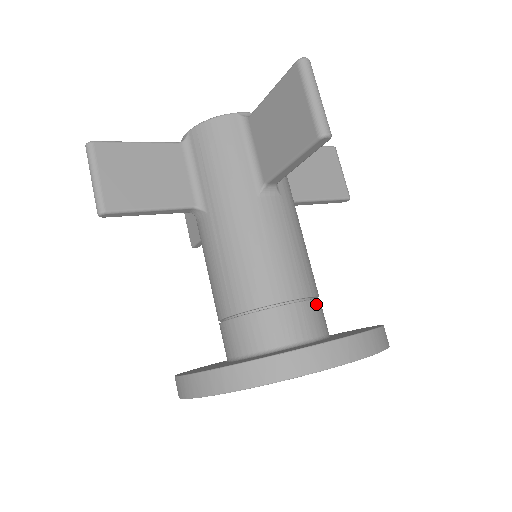
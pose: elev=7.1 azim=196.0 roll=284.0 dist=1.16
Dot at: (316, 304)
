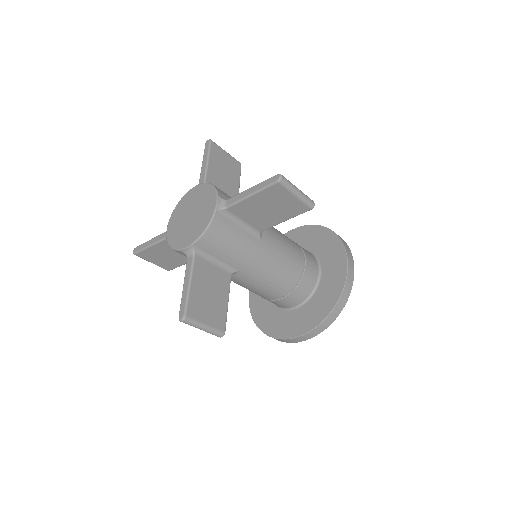
Dot at: (304, 251)
